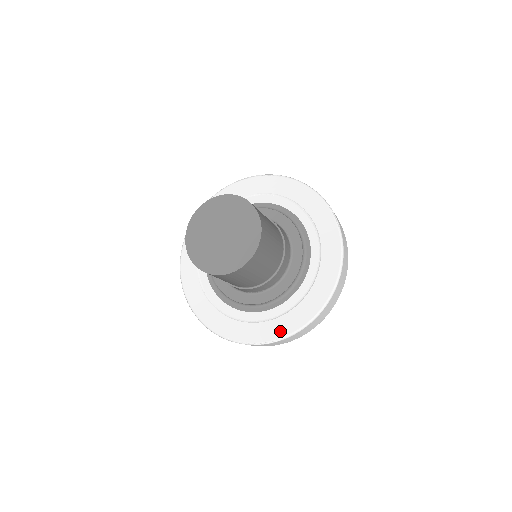
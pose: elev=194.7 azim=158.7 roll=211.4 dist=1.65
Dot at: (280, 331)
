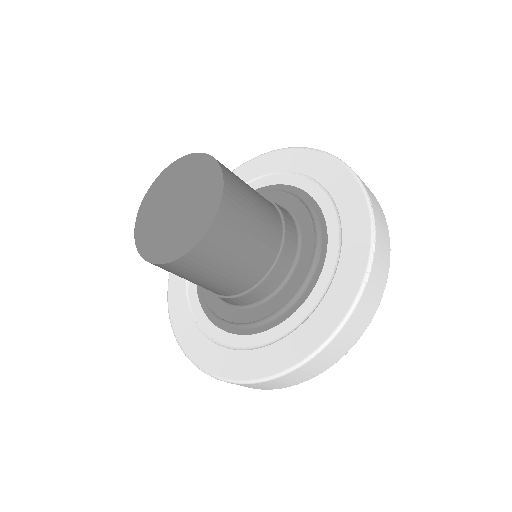
Dot at: (217, 366)
